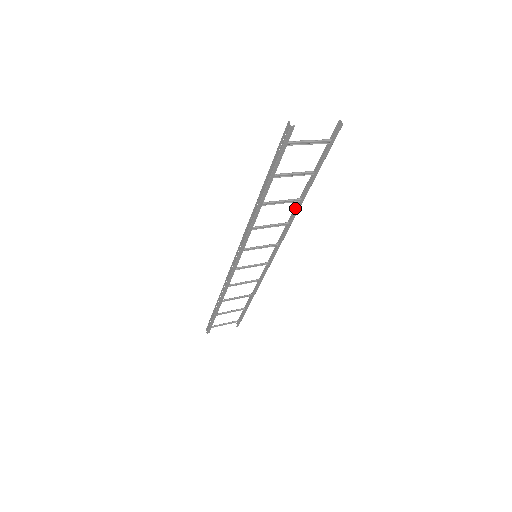
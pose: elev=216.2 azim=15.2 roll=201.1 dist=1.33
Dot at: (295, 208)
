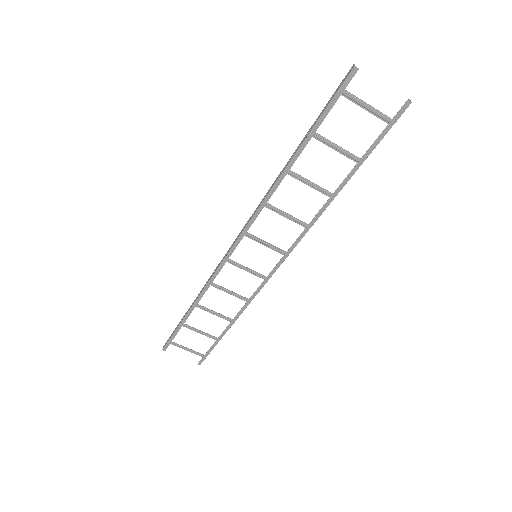
Dot at: (322, 210)
